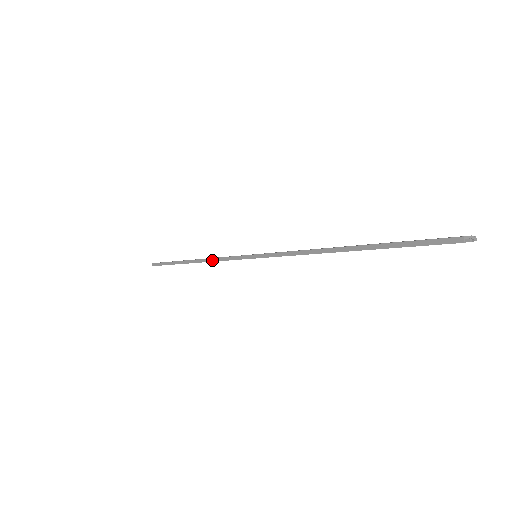
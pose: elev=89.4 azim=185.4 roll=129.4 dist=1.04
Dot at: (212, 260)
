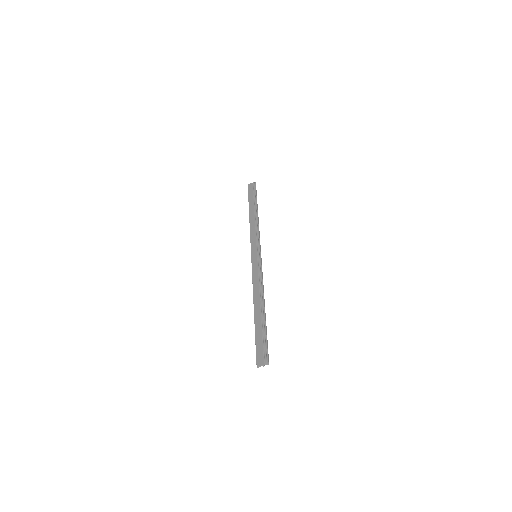
Dot at: (250, 232)
